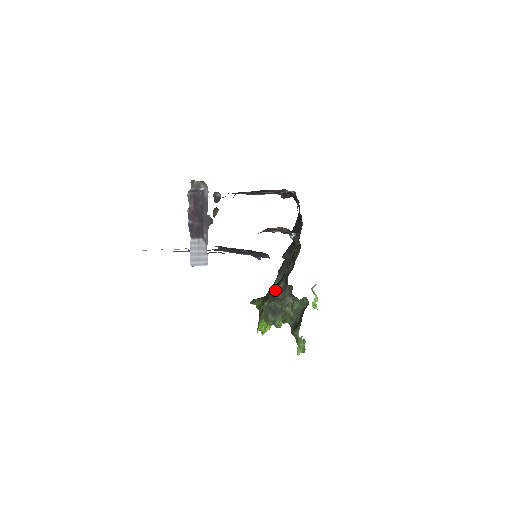
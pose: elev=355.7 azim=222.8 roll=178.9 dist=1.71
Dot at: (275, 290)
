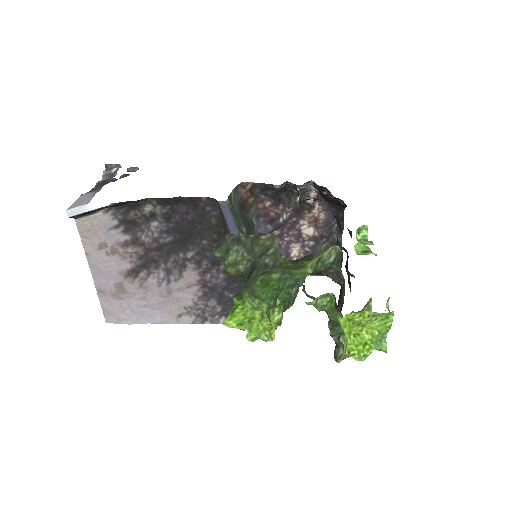
Dot at: occluded
